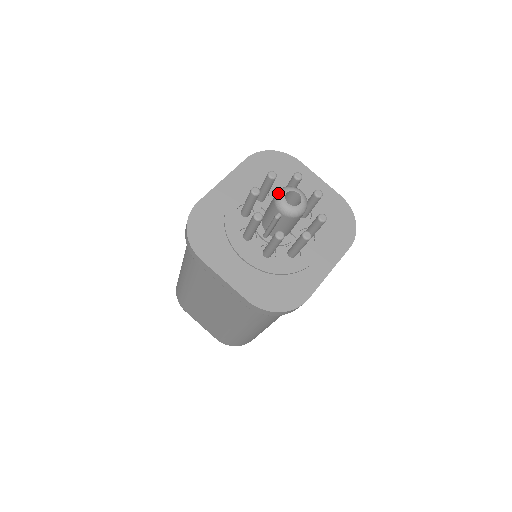
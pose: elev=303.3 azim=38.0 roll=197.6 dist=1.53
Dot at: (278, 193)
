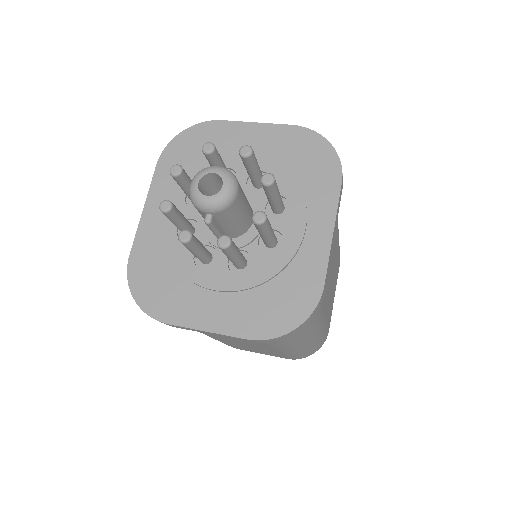
Dot at: (189, 191)
